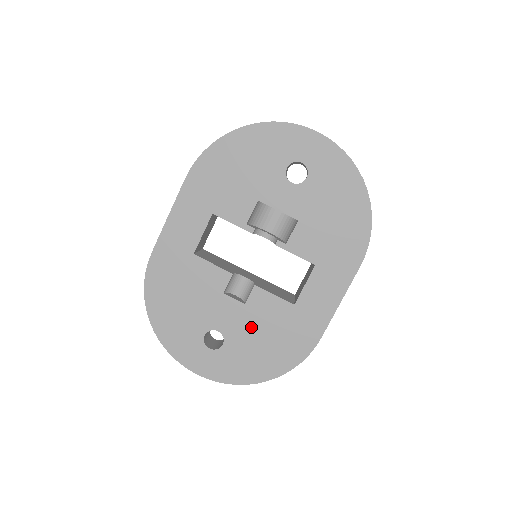
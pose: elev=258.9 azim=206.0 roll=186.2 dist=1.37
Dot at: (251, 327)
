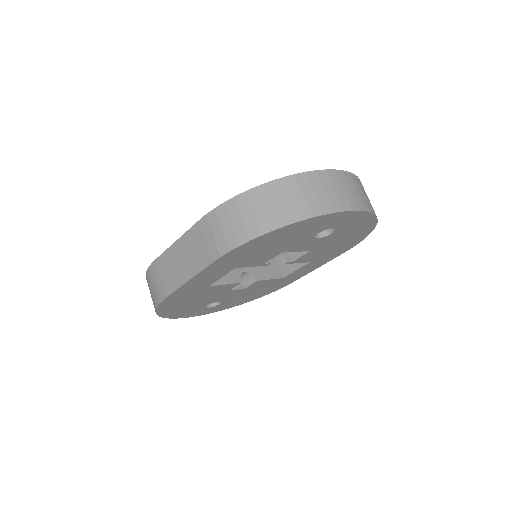
Dot at: (245, 293)
